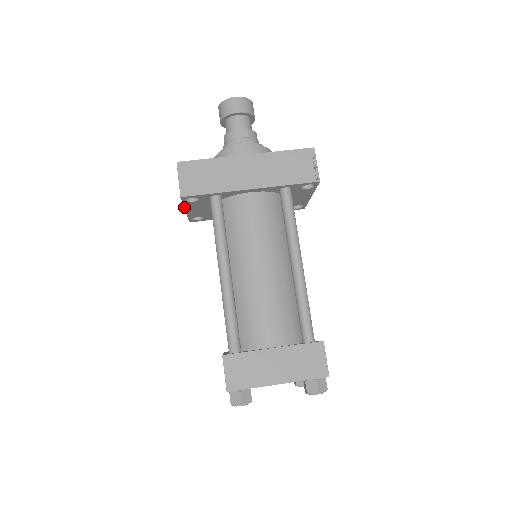
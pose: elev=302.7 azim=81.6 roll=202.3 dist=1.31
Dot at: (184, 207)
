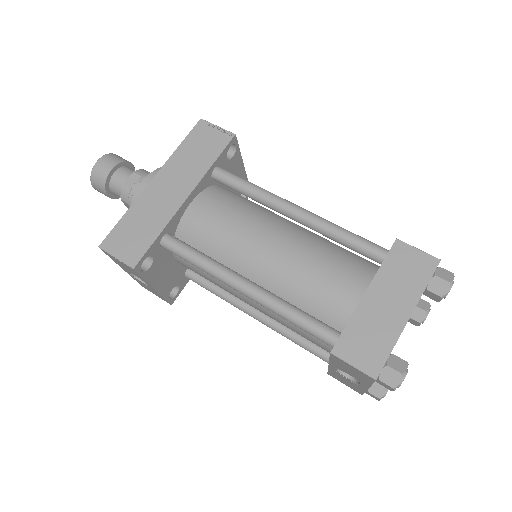
Dot at: (149, 284)
